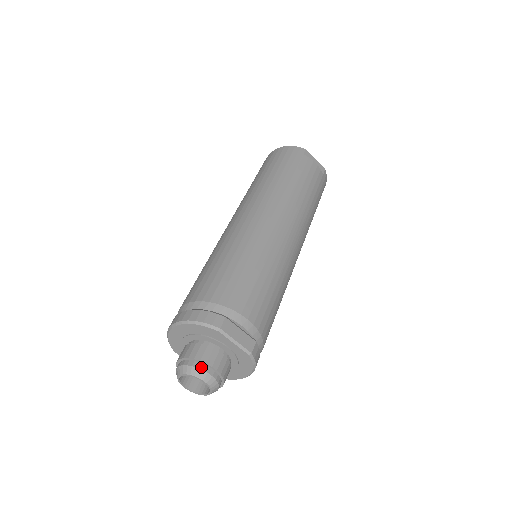
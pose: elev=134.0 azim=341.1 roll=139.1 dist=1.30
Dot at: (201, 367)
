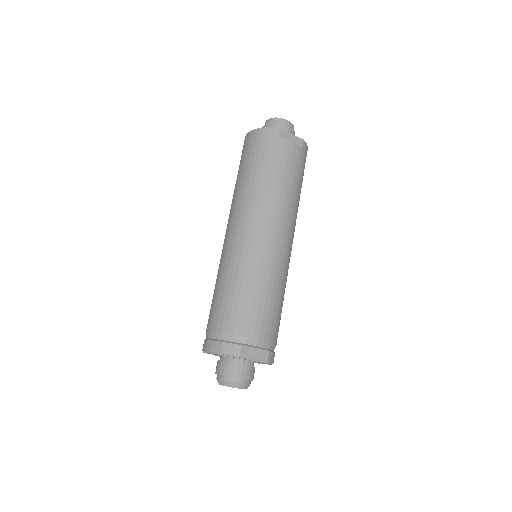
Dot at: (233, 381)
